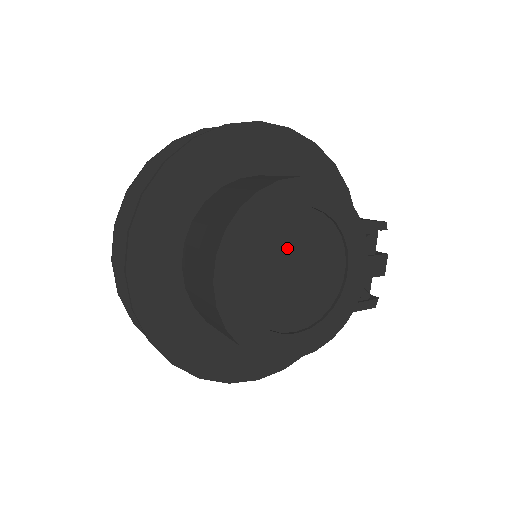
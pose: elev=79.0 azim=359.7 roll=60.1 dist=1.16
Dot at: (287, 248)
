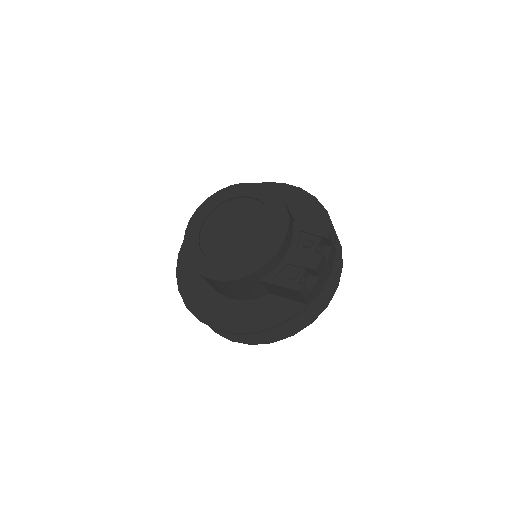
Dot at: (235, 217)
